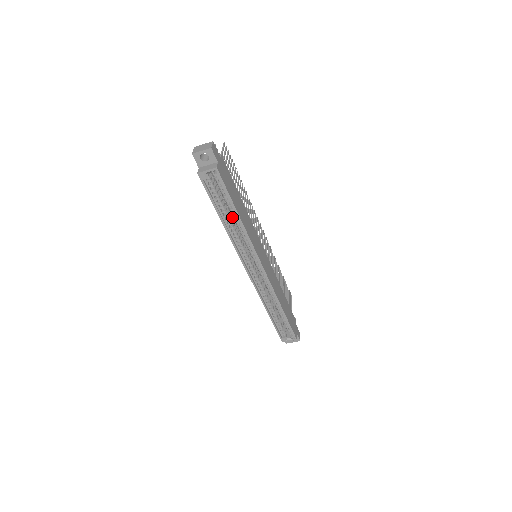
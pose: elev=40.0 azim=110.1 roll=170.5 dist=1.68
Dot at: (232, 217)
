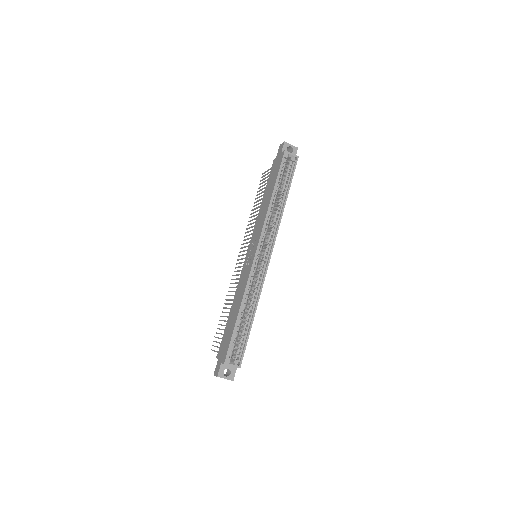
Dot at: occluded
